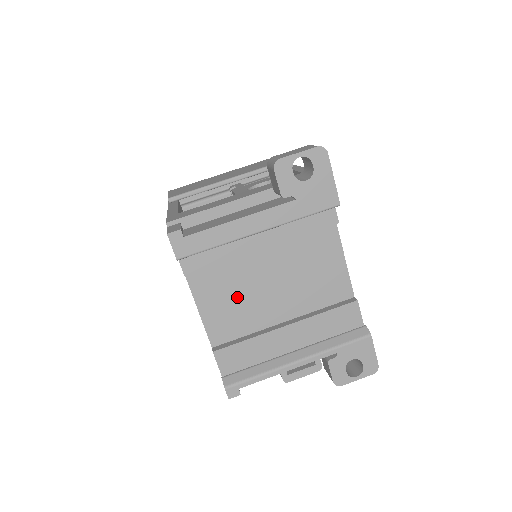
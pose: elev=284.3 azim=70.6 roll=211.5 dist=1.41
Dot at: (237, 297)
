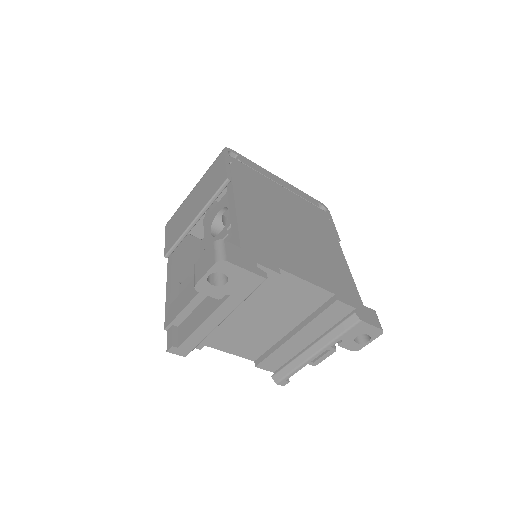
Dot at: (246, 336)
